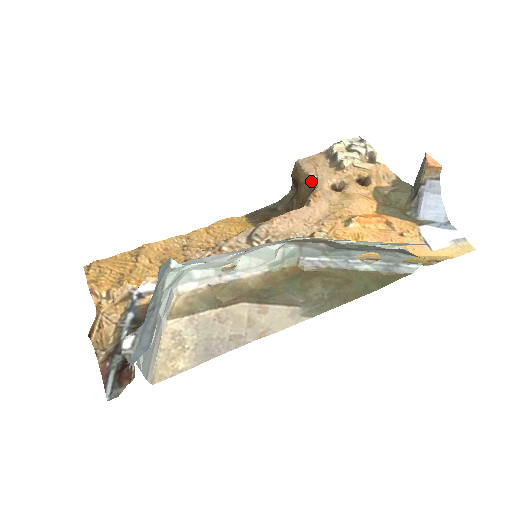
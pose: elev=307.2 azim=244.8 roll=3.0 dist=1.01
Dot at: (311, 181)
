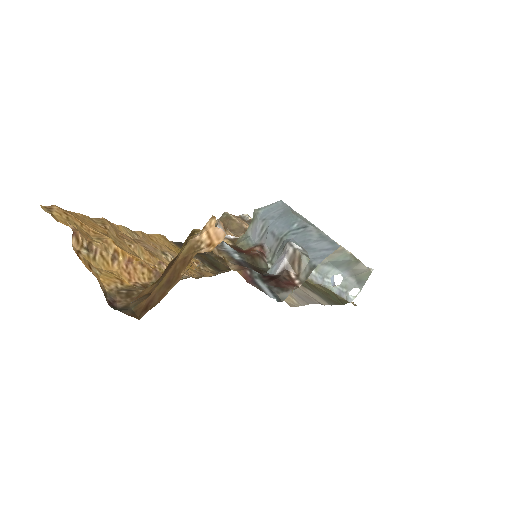
Dot at: (244, 229)
